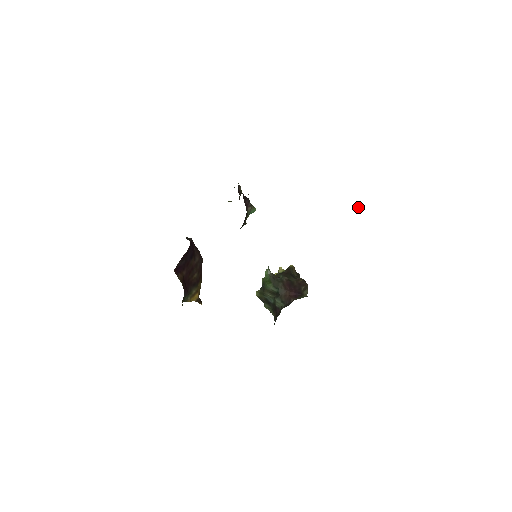
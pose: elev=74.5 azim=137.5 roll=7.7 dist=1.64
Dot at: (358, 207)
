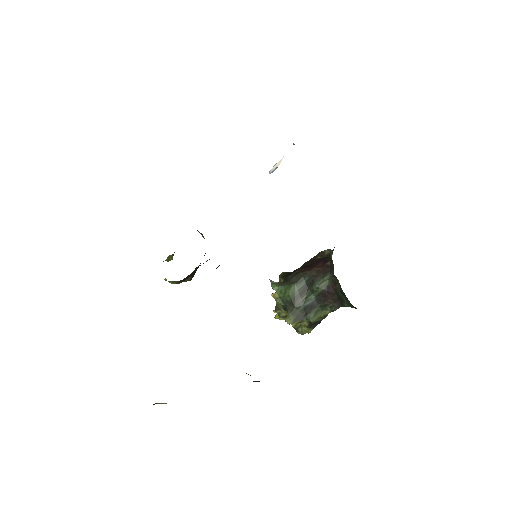
Dot at: (274, 165)
